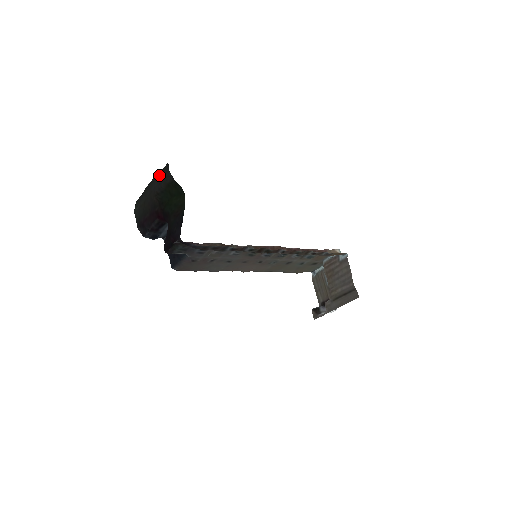
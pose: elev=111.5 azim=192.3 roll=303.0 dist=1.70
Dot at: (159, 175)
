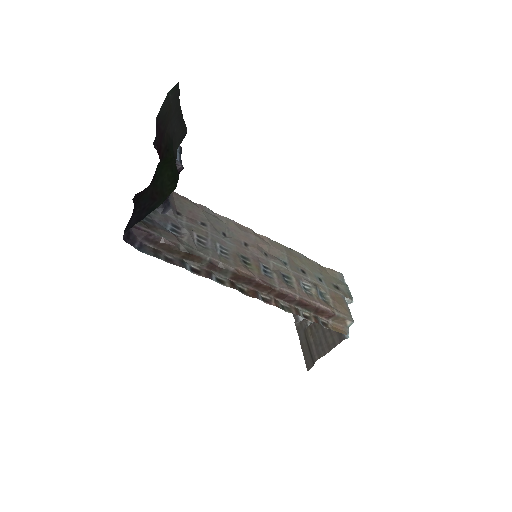
Dot at: (180, 123)
